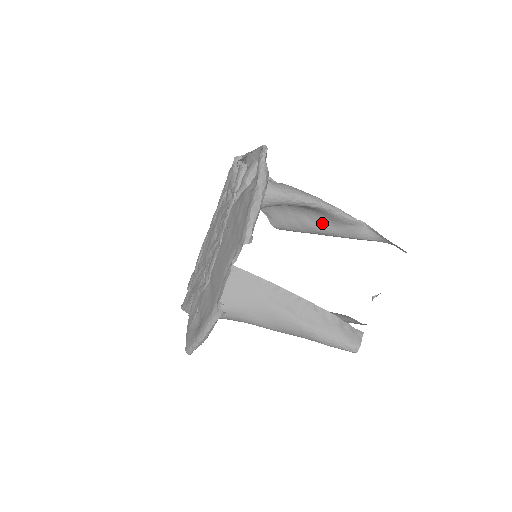
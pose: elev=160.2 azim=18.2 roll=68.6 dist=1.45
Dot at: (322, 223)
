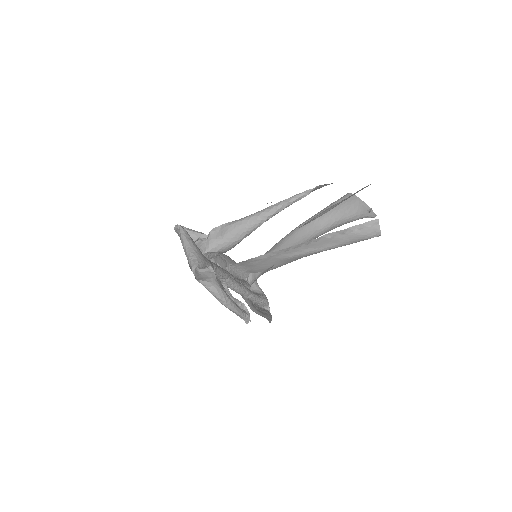
Dot at: occluded
